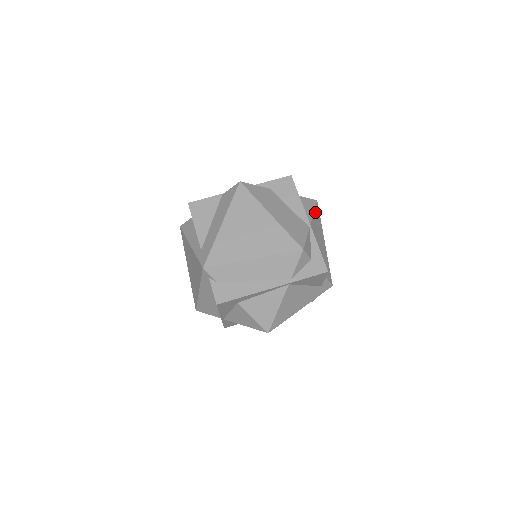
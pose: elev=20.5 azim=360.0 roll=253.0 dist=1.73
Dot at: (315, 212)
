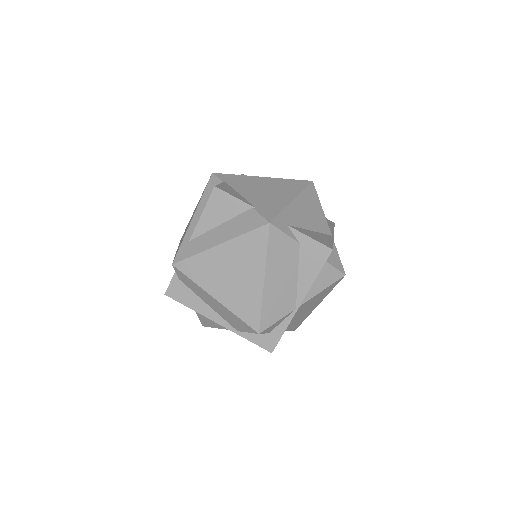
Dot at: (327, 288)
